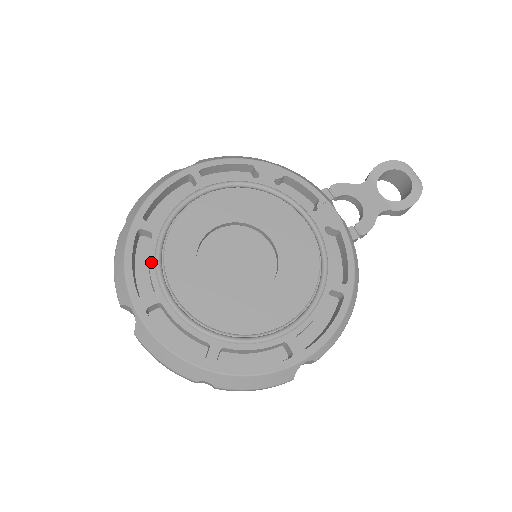
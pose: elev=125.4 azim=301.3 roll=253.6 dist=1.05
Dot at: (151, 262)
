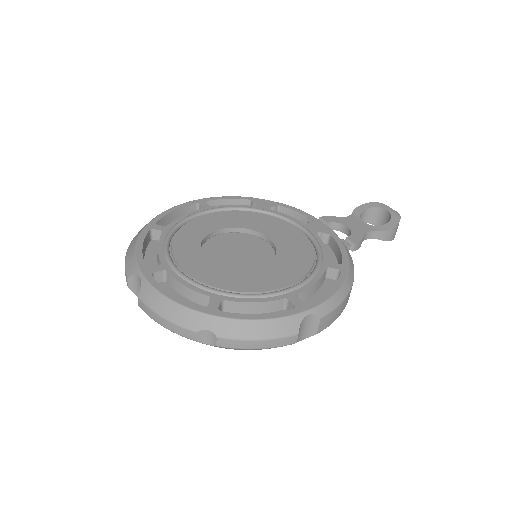
Dot at: (160, 247)
